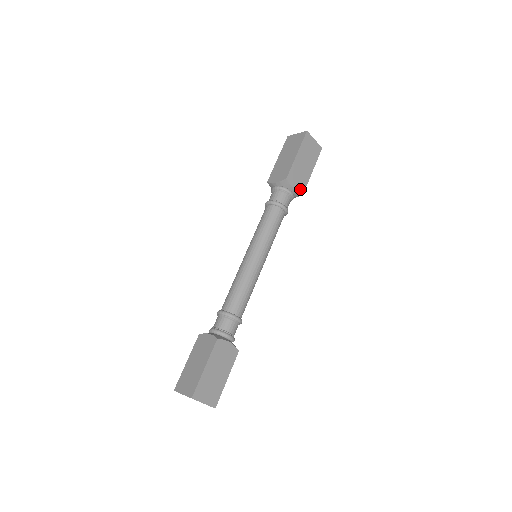
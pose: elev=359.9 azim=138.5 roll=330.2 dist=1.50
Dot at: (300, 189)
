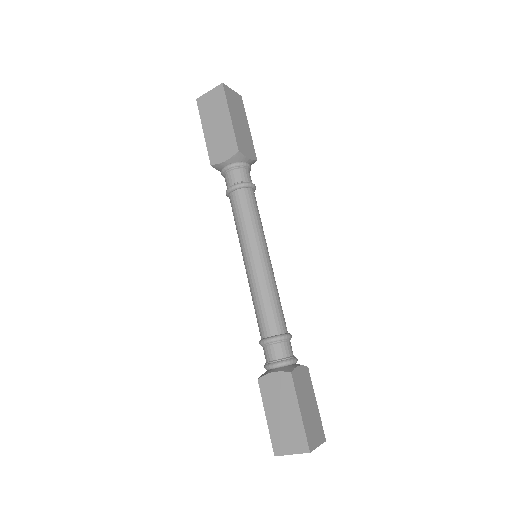
Dot at: (252, 155)
